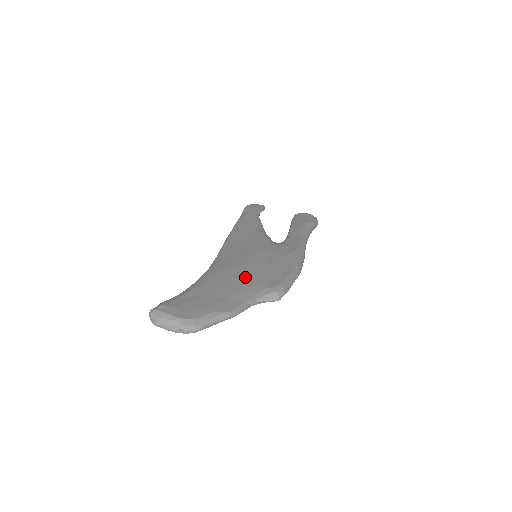
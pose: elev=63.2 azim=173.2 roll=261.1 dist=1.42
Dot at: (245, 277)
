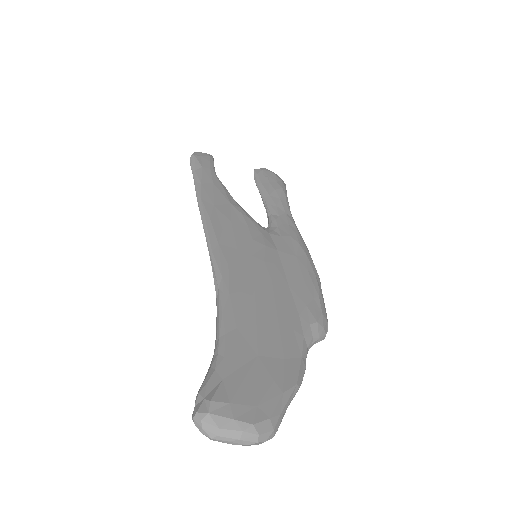
Dot at: (278, 308)
